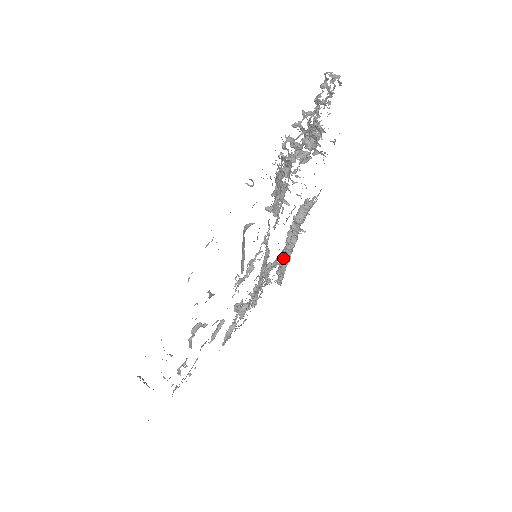
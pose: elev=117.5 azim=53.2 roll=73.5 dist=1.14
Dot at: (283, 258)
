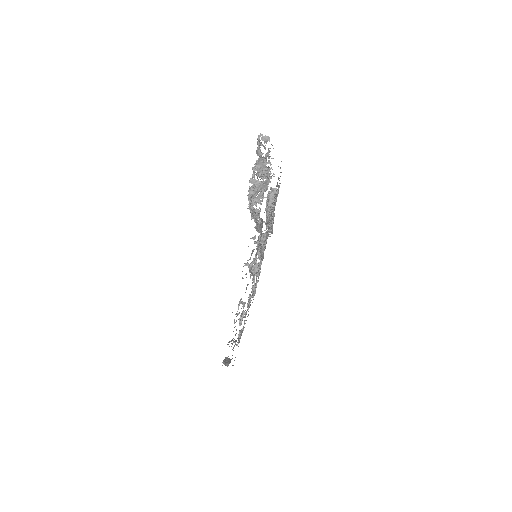
Dot at: occluded
